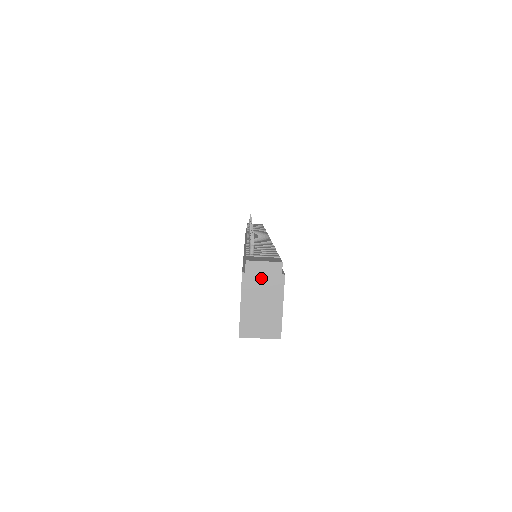
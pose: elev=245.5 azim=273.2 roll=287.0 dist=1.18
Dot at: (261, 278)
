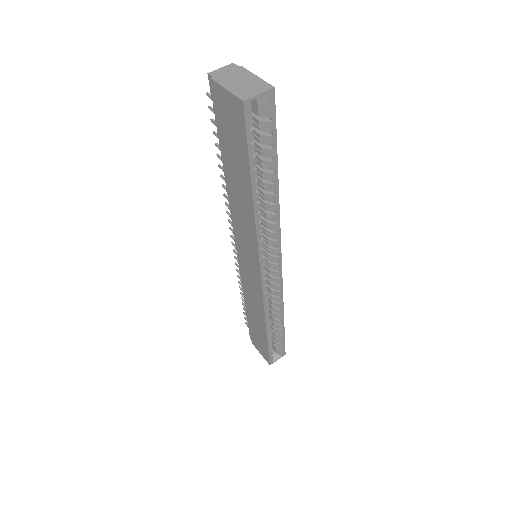
Dot at: (227, 74)
